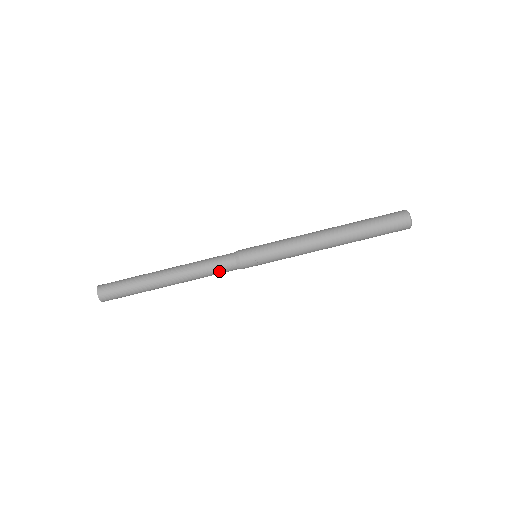
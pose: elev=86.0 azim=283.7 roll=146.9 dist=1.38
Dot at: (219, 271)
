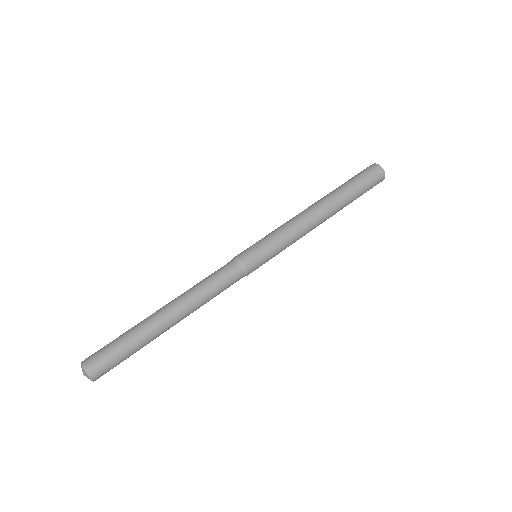
Dot at: (218, 274)
